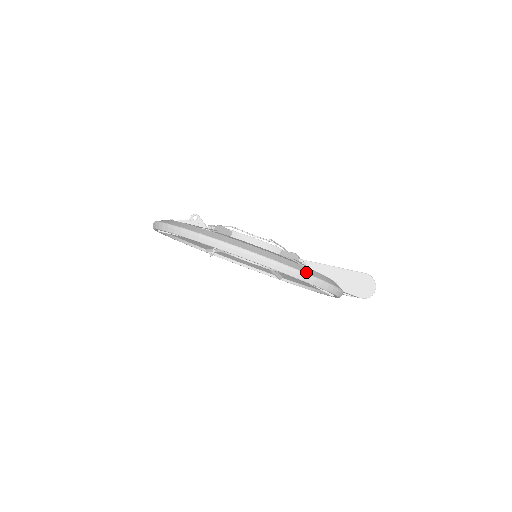
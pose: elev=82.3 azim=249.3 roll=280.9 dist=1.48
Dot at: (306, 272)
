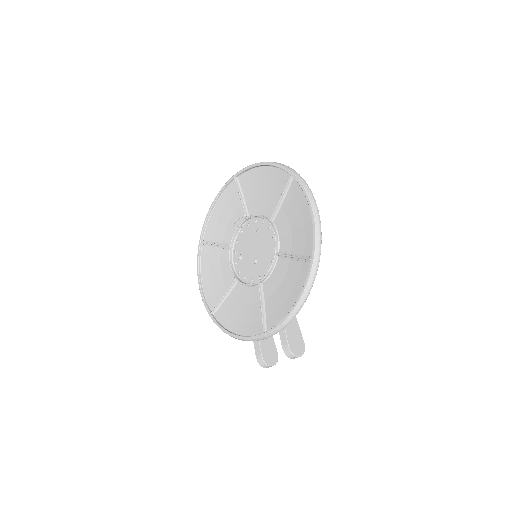
Dot at: occluded
